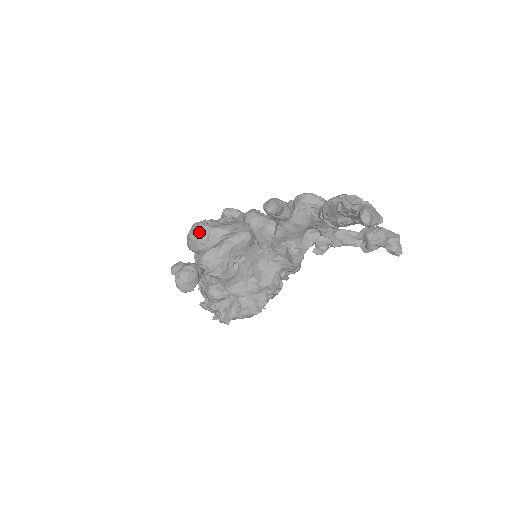
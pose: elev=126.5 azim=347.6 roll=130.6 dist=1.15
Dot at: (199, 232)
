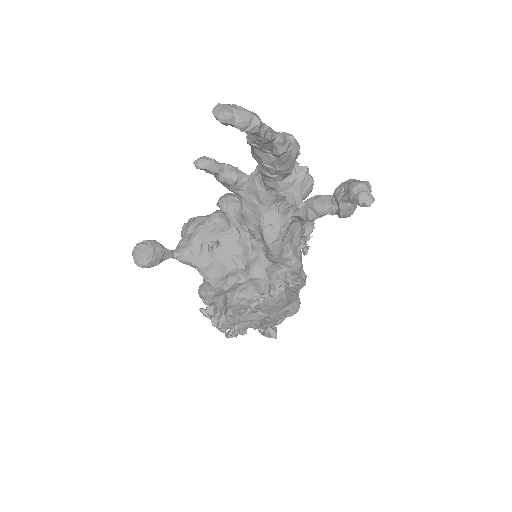
Dot at: (185, 224)
